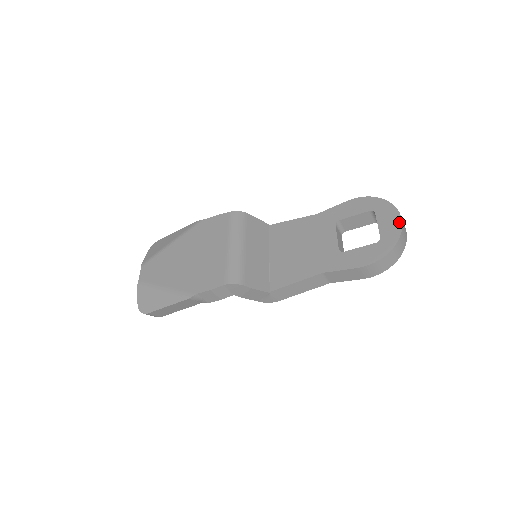
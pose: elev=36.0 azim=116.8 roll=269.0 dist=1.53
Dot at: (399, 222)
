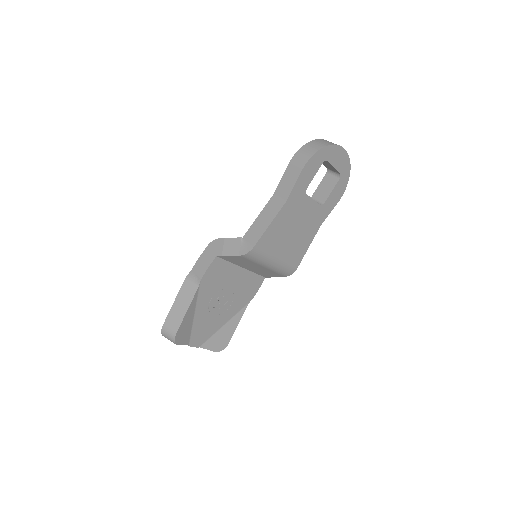
Dot at: occluded
